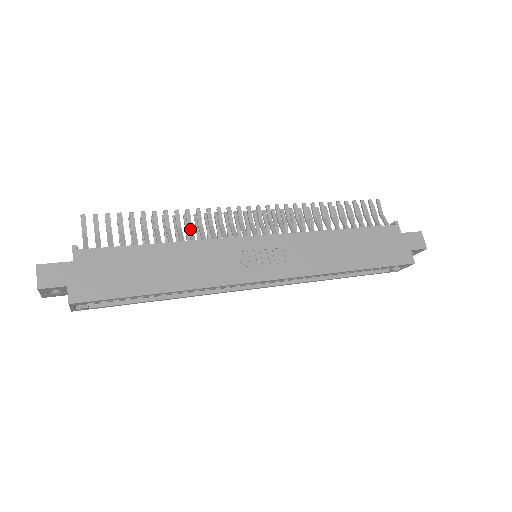
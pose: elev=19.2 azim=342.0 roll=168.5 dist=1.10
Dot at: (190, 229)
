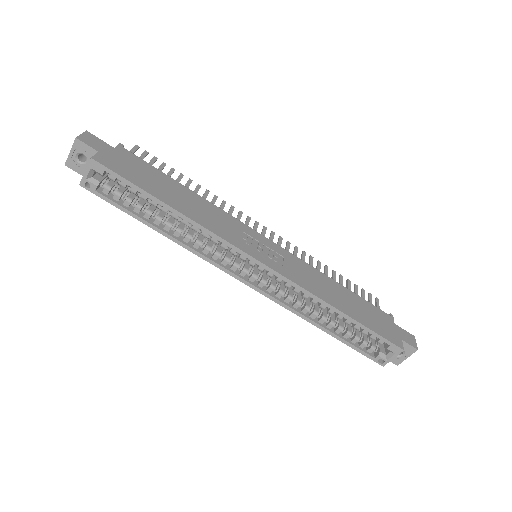
Dot at: occluded
